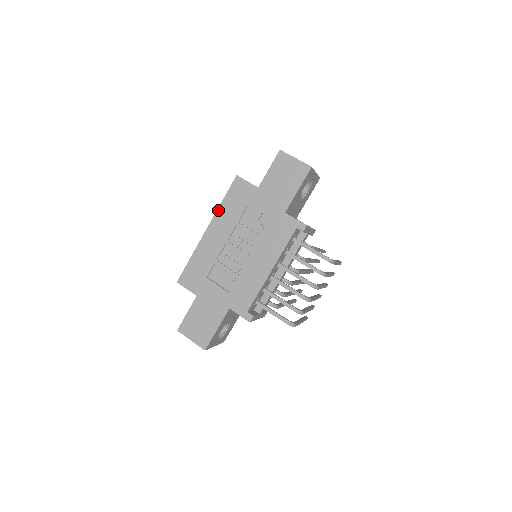
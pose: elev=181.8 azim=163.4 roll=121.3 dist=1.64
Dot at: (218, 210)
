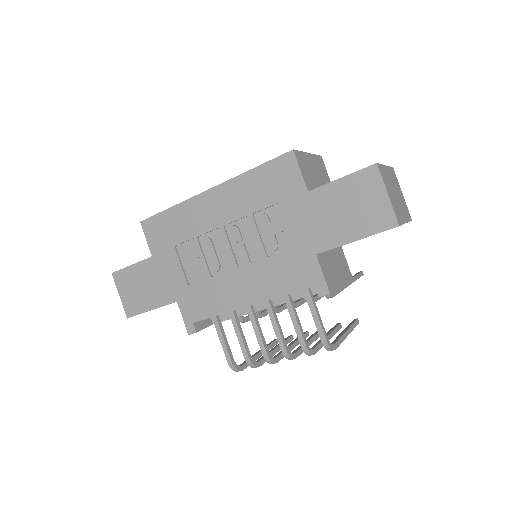
Dot at: (238, 177)
